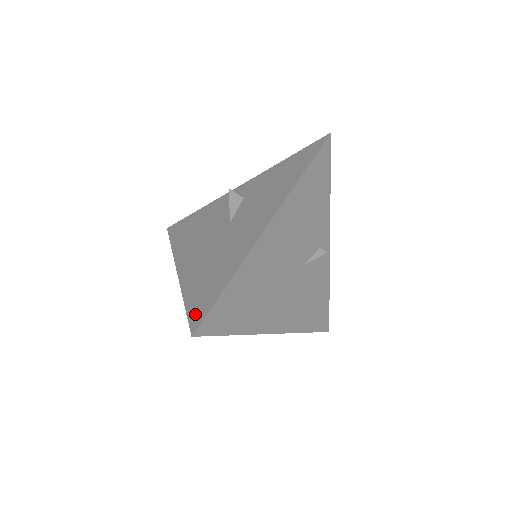
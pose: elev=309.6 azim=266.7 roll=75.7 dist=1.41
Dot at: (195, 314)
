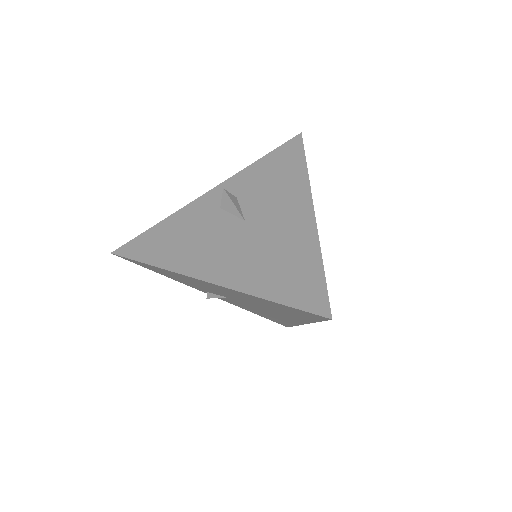
Dot at: (308, 302)
